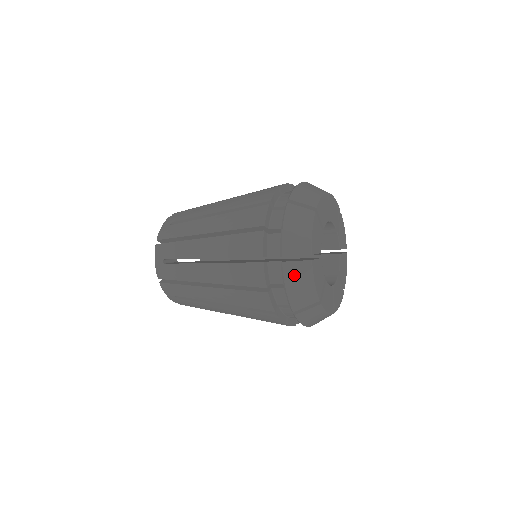
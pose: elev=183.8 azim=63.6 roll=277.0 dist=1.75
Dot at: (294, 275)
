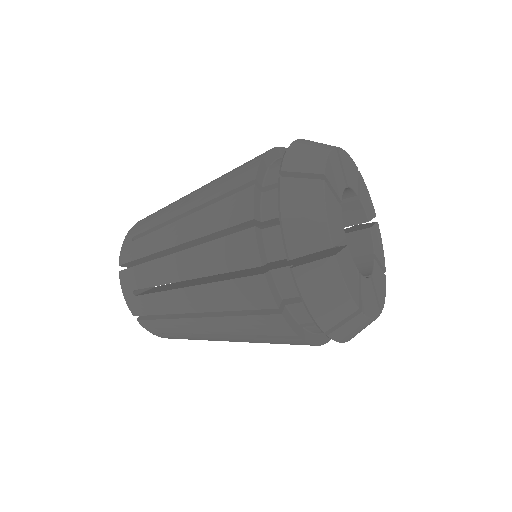
Dot at: (314, 283)
